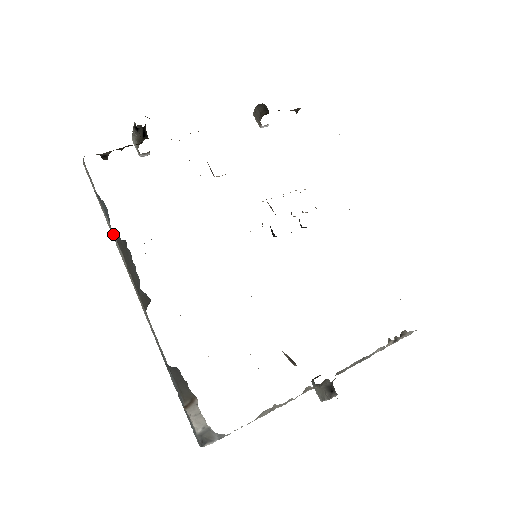
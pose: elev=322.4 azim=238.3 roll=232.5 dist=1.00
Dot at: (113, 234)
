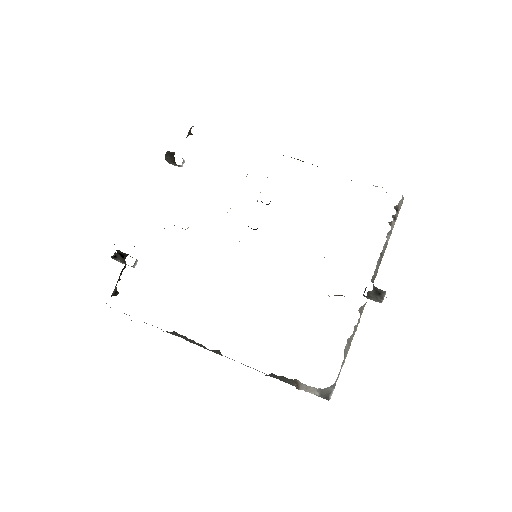
Dot at: occluded
